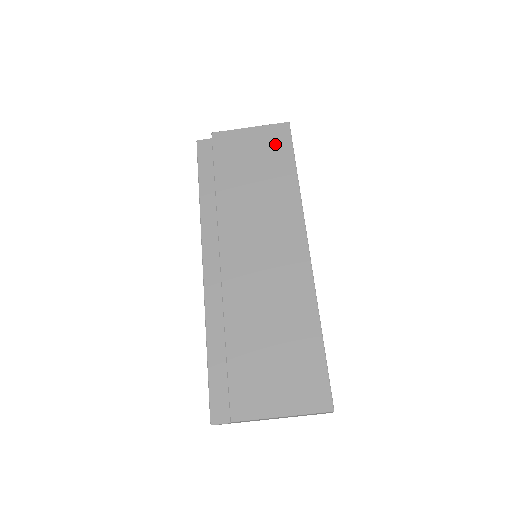
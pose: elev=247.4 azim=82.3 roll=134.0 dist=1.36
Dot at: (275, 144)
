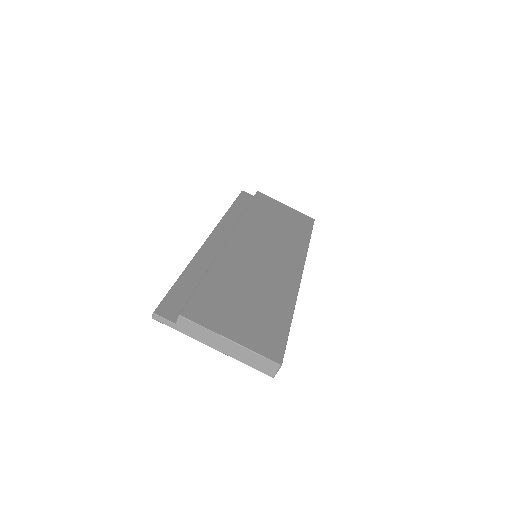
Dot at: (300, 220)
